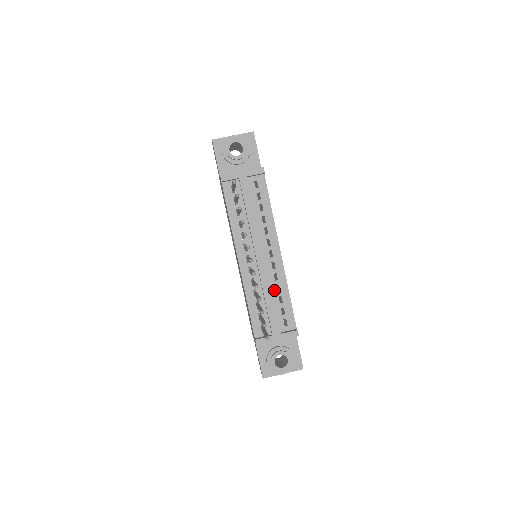
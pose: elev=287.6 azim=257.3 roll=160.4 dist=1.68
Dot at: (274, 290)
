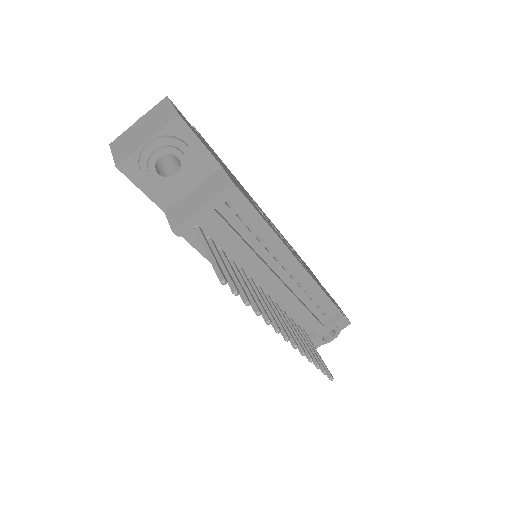
Dot at: (303, 296)
